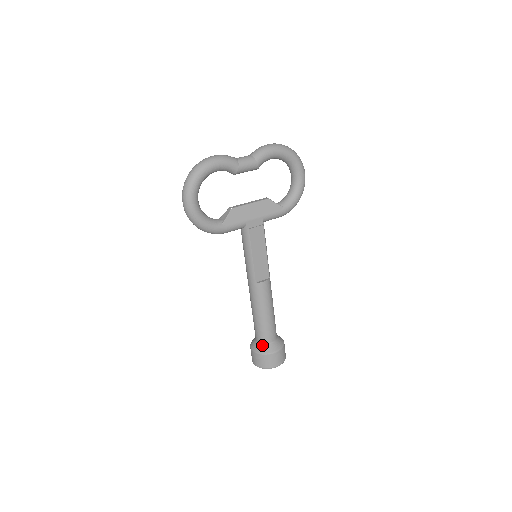
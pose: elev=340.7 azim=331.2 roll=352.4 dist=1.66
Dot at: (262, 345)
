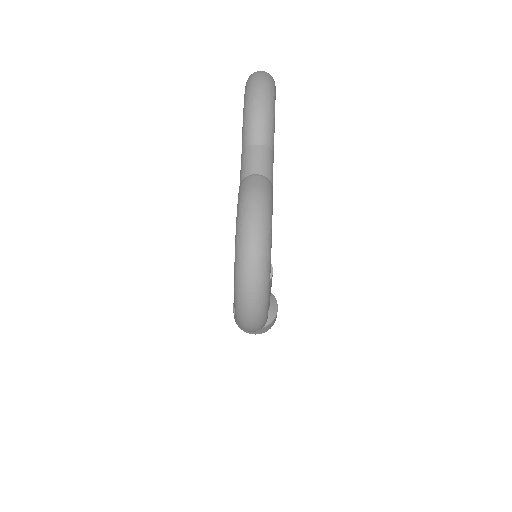
Dot at: occluded
